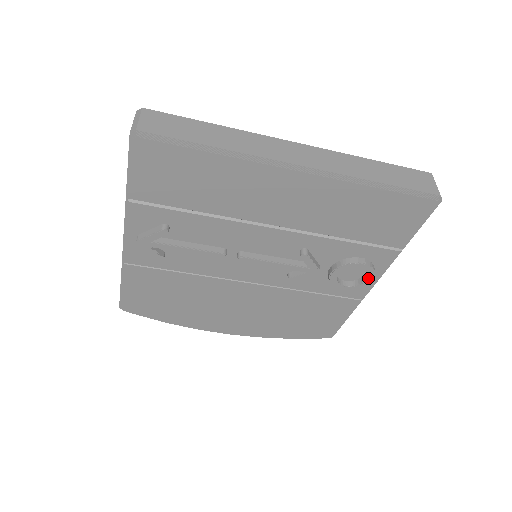
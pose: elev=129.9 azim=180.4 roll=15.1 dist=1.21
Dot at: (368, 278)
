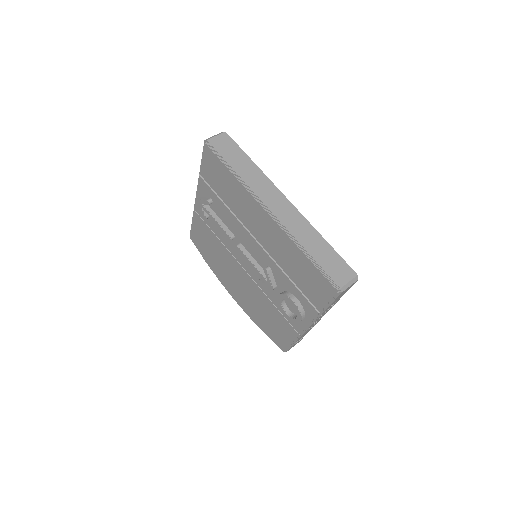
Dot at: (297, 317)
